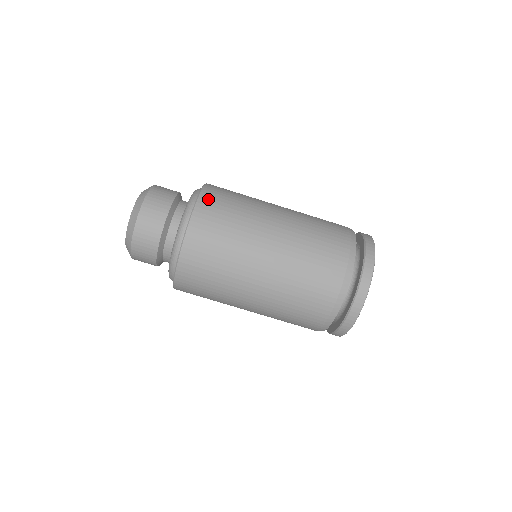
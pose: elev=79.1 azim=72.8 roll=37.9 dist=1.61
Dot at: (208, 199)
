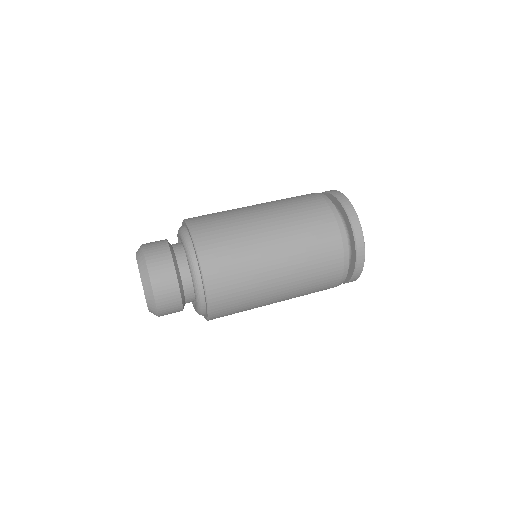
Dot at: (194, 218)
